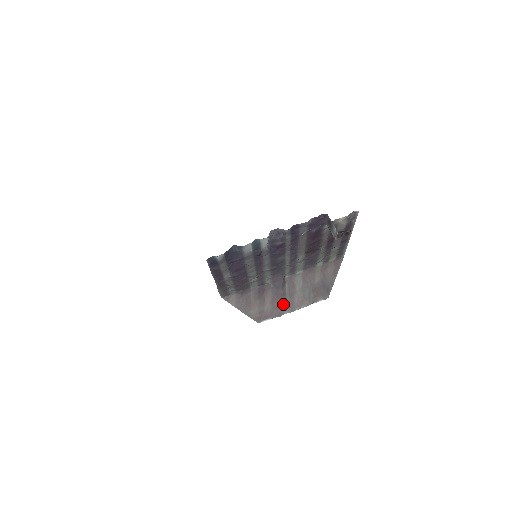
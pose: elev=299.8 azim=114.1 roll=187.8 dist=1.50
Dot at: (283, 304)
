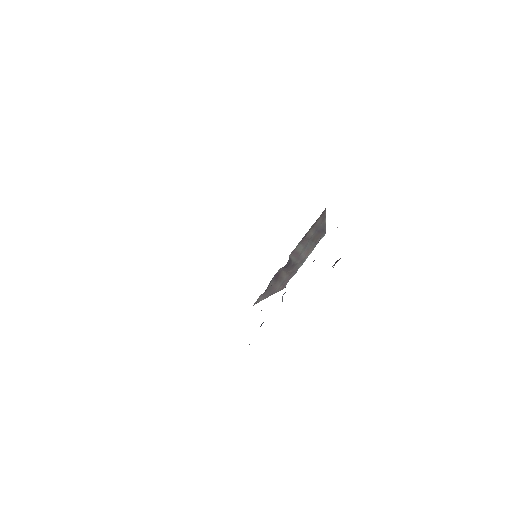
Dot at: (296, 266)
